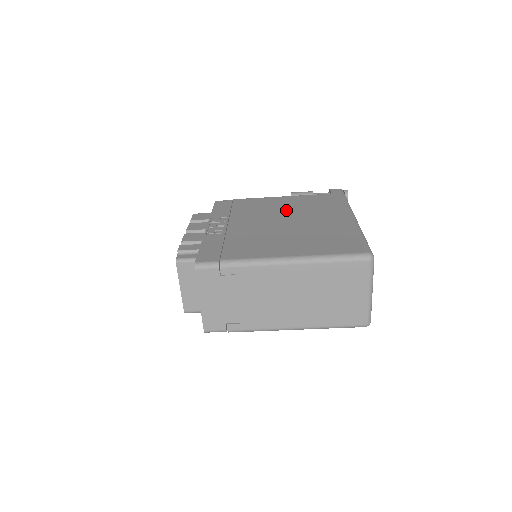
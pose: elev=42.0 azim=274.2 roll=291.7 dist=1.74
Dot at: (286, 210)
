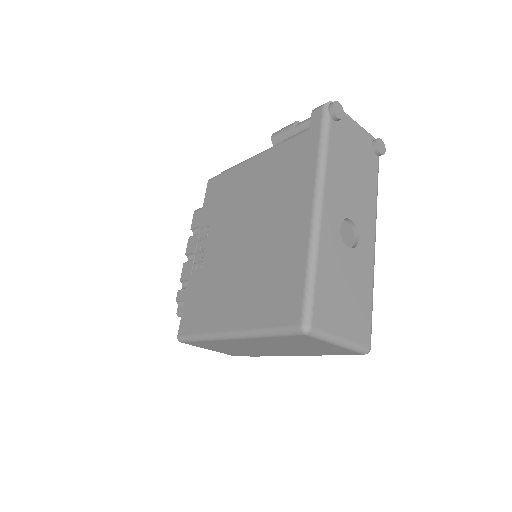
Dot at: (255, 200)
